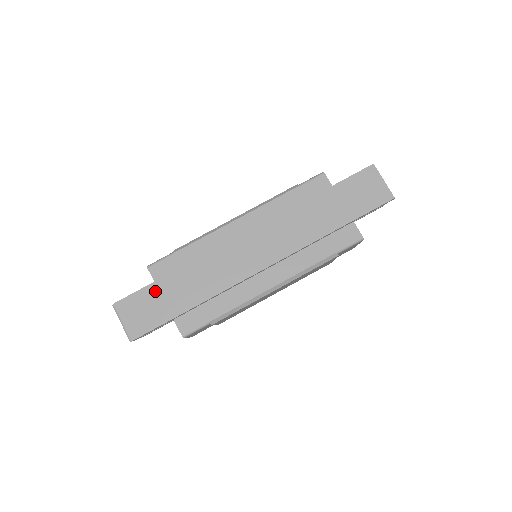
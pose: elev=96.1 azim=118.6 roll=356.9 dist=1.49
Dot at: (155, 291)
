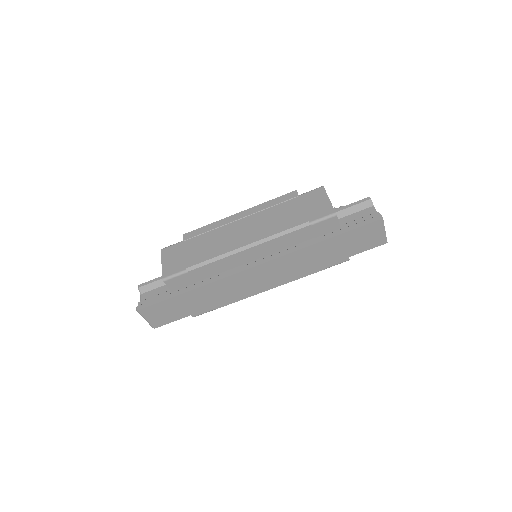
Dot at: (173, 302)
